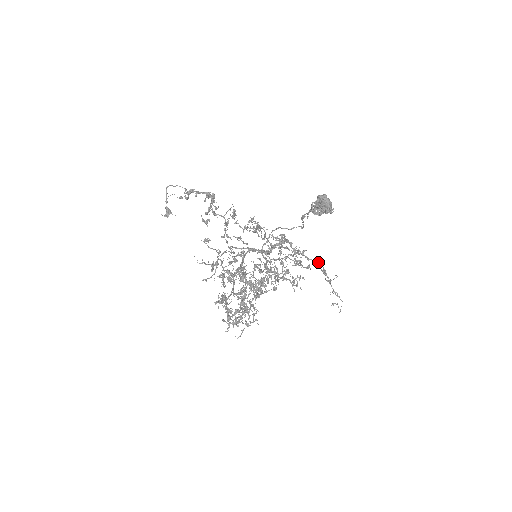
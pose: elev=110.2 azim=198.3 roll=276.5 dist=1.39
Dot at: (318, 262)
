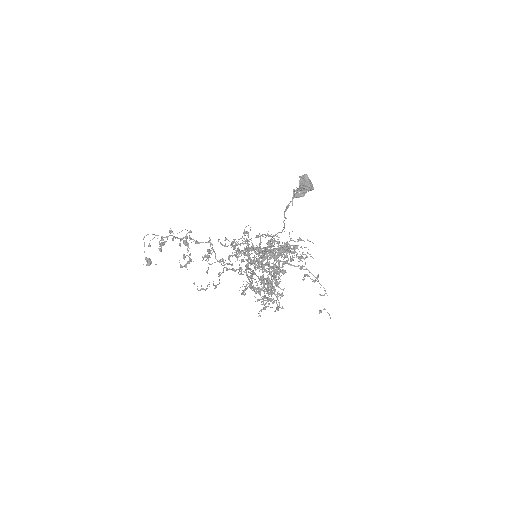
Dot at: (300, 266)
